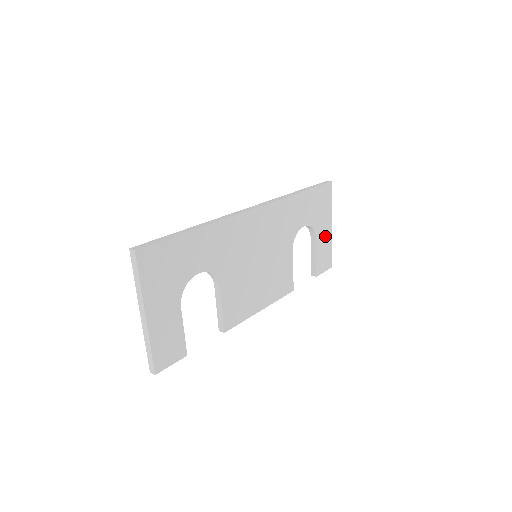
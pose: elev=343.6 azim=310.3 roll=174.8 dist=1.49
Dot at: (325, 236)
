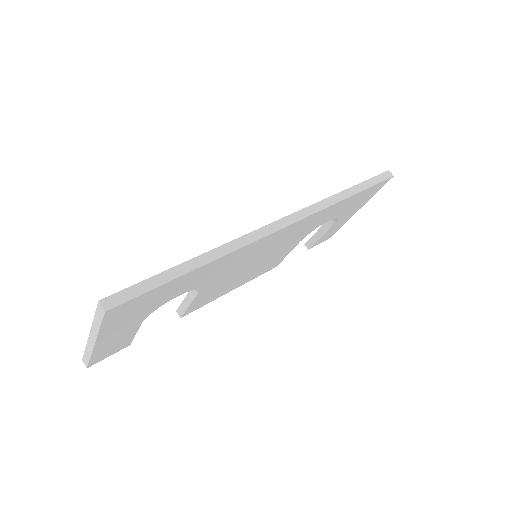
Dot at: (344, 219)
